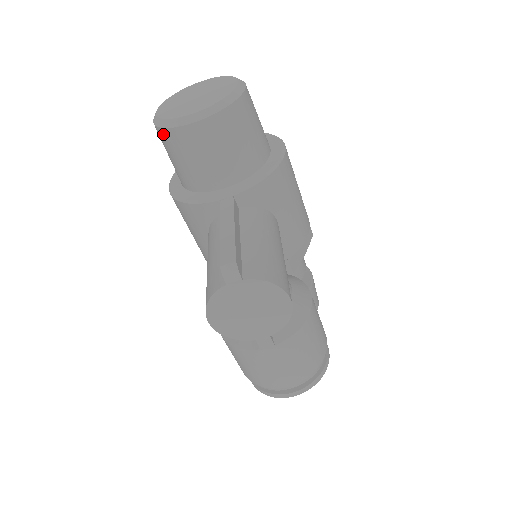
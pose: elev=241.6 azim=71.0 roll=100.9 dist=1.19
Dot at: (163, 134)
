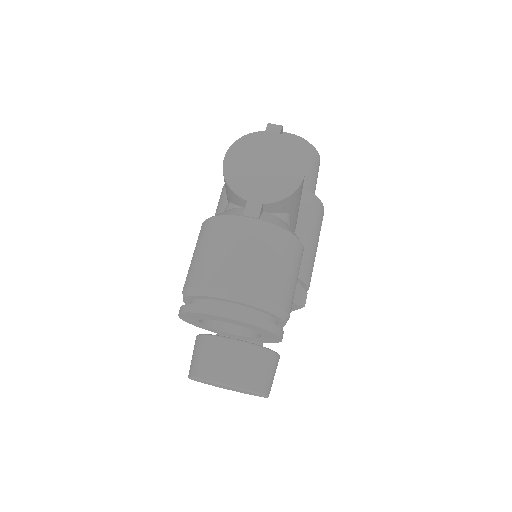
Dot at: occluded
